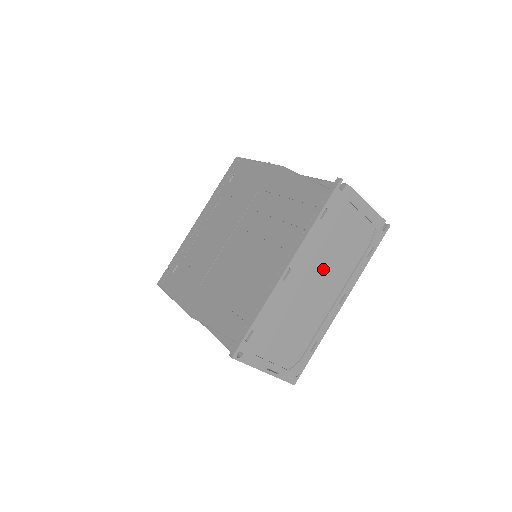
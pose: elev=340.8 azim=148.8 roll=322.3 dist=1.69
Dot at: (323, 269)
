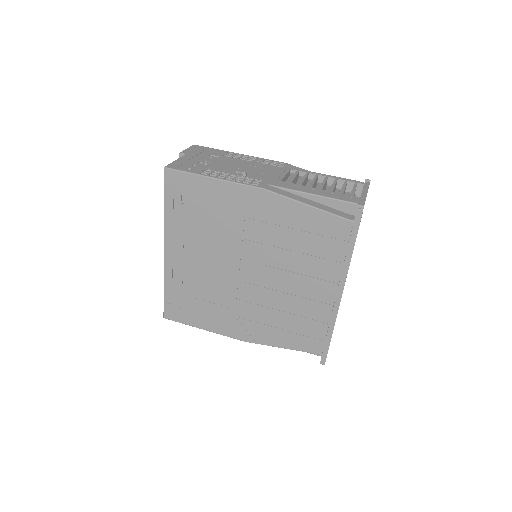
Dot at: occluded
